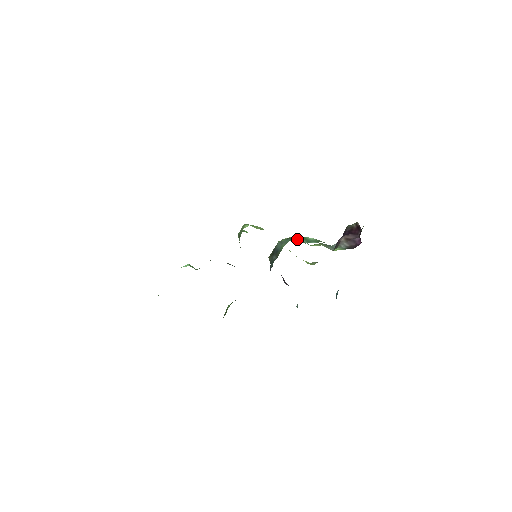
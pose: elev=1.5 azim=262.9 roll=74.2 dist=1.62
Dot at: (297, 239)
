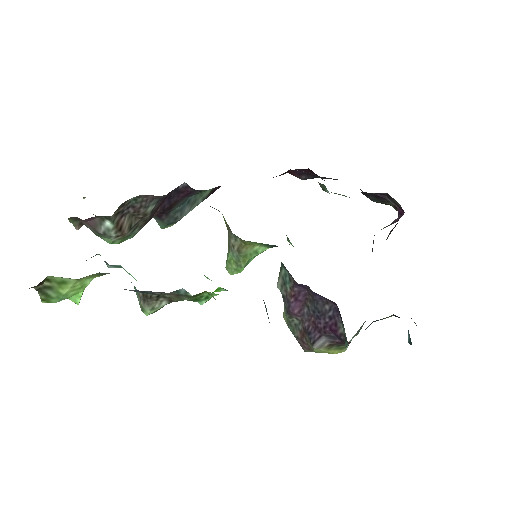
Dot at: occluded
